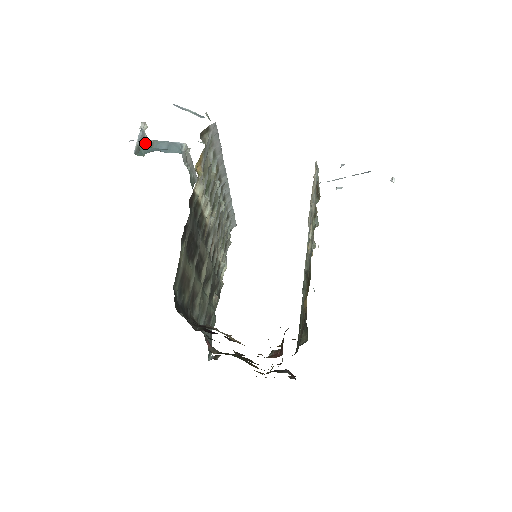
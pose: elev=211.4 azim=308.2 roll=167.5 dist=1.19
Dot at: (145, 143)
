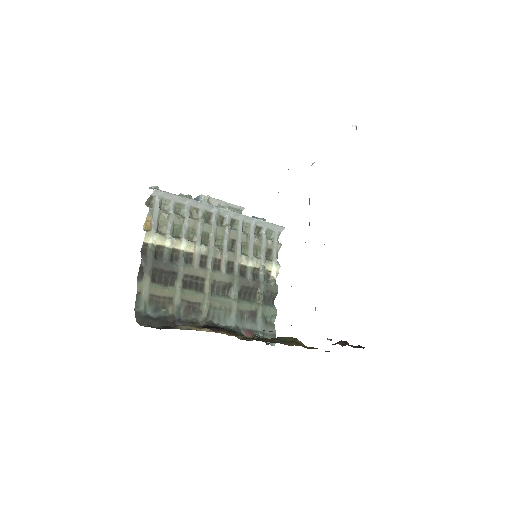
Dot at: occluded
